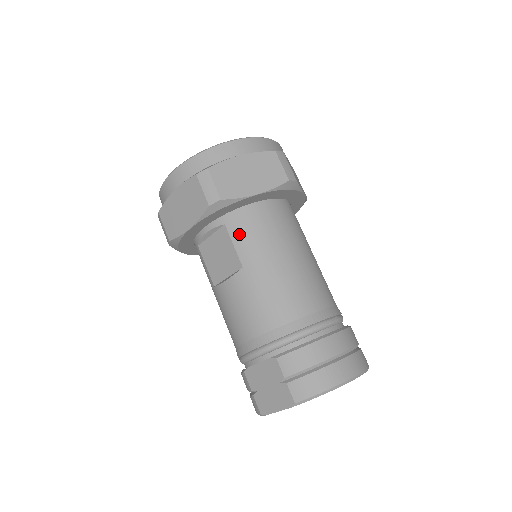
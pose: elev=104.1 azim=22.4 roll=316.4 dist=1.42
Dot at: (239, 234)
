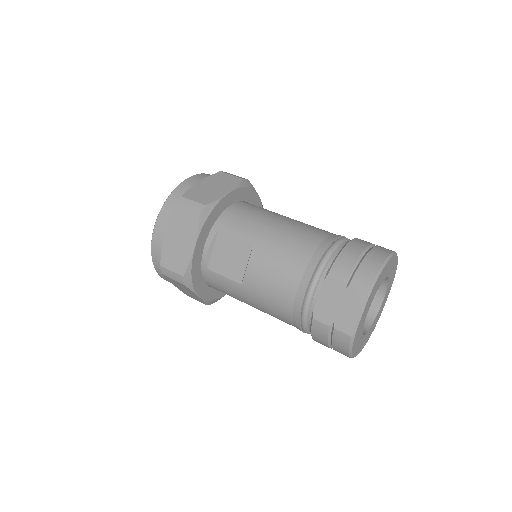
Dot at: (234, 227)
